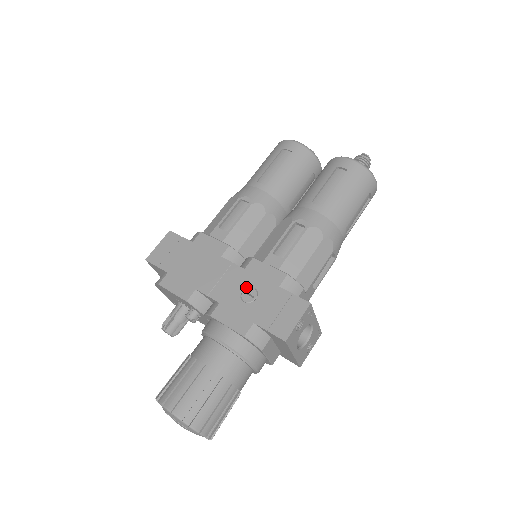
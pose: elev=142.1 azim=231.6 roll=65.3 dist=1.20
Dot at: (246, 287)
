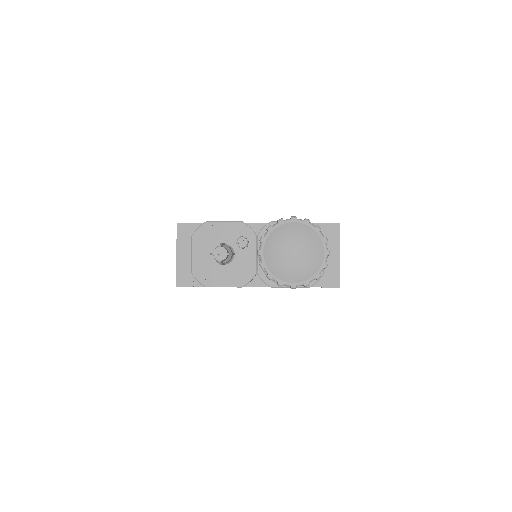
Dot at: occluded
